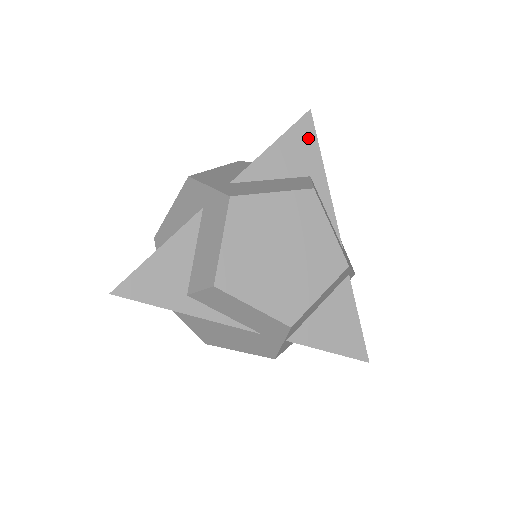
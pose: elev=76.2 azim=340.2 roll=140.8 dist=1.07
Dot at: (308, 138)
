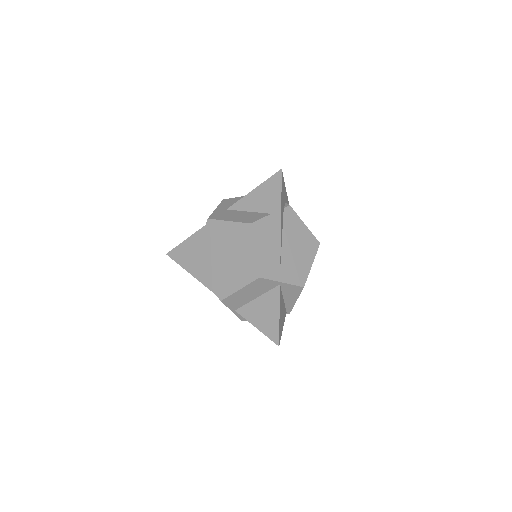
Dot at: (276, 188)
